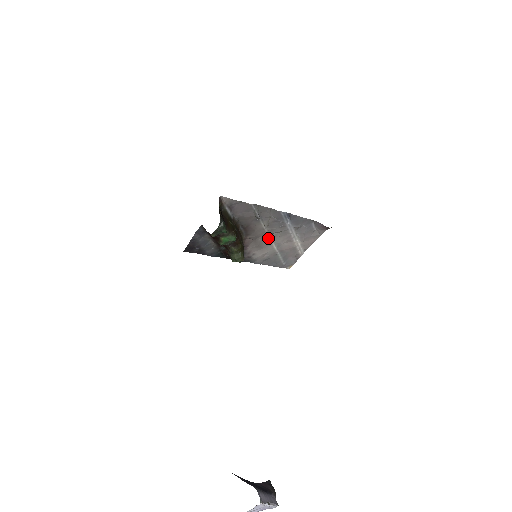
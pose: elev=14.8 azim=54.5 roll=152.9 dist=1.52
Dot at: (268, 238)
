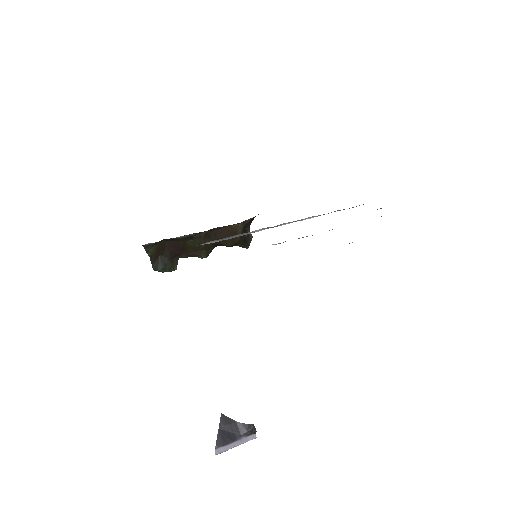
Dot at: occluded
